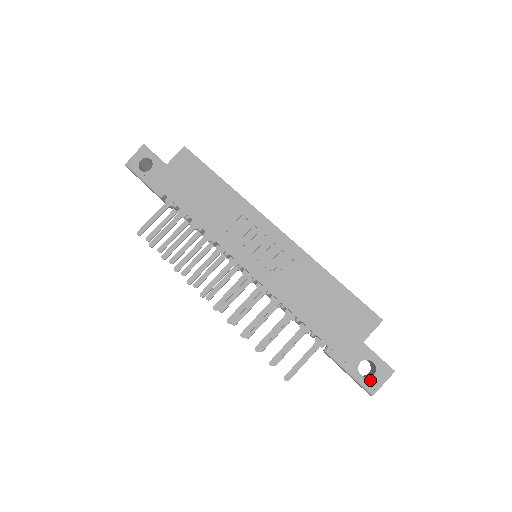
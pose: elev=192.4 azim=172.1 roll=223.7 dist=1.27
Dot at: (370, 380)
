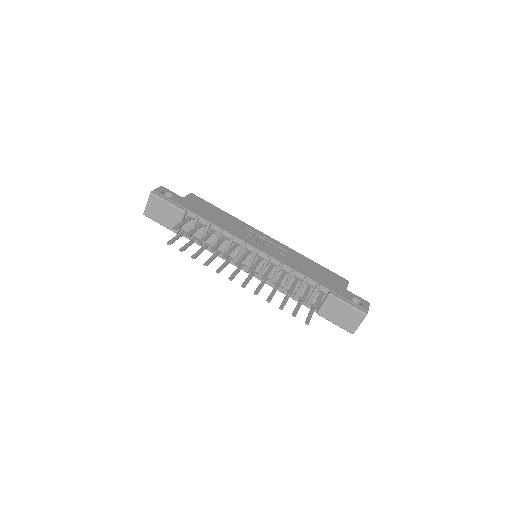
Dot at: (362, 306)
